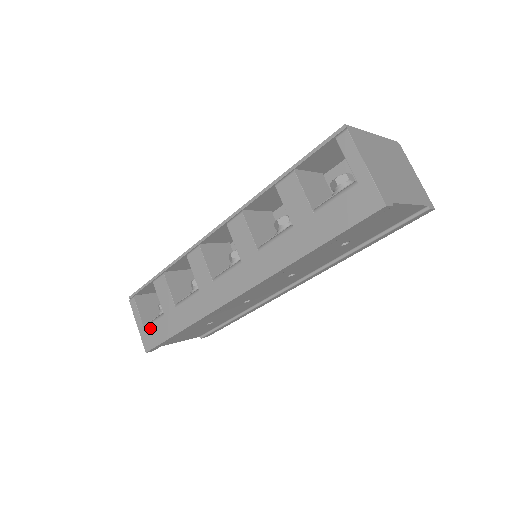
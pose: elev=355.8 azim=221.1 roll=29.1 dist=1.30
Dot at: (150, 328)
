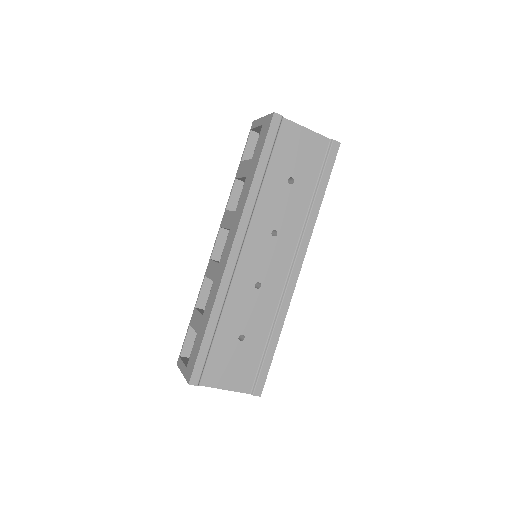
Dot at: (190, 359)
